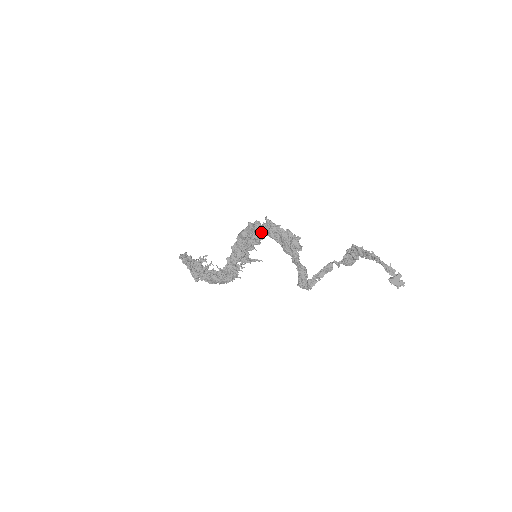
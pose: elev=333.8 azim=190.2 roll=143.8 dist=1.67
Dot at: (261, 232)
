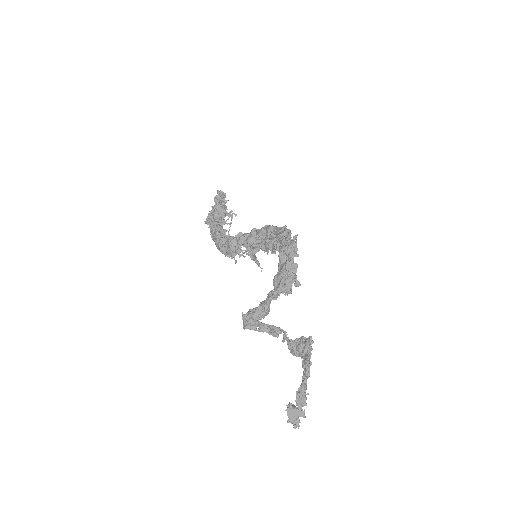
Dot at: occluded
